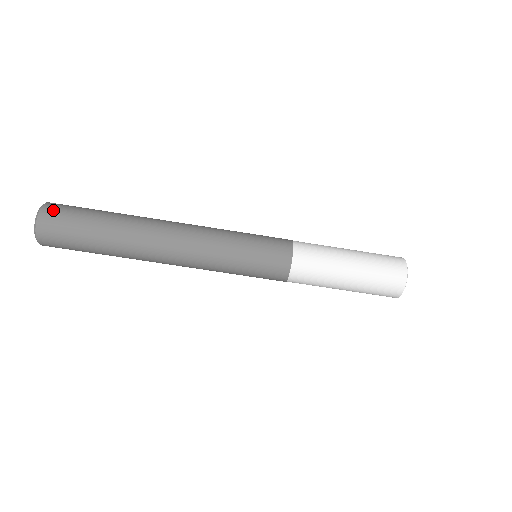
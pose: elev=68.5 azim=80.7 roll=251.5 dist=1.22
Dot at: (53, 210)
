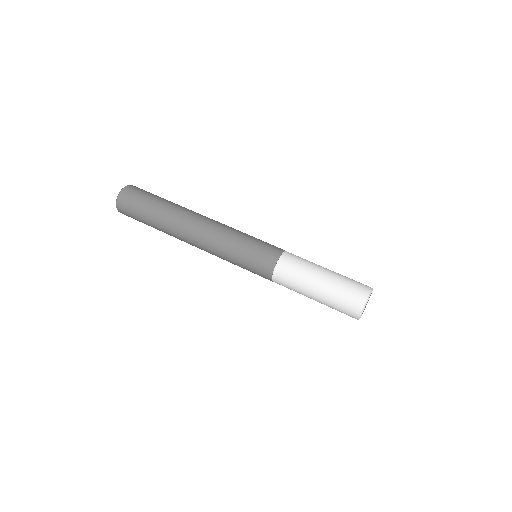
Dot at: (134, 188)
